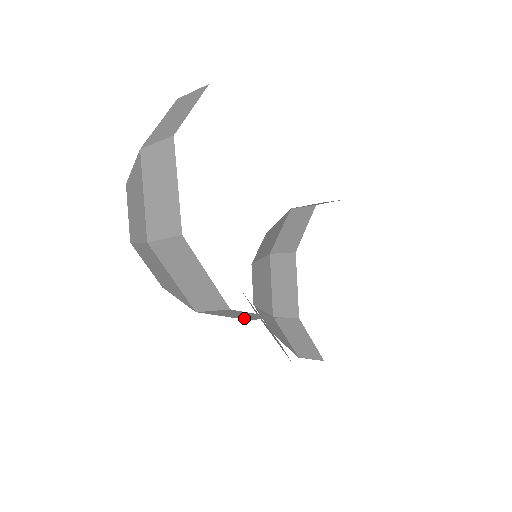
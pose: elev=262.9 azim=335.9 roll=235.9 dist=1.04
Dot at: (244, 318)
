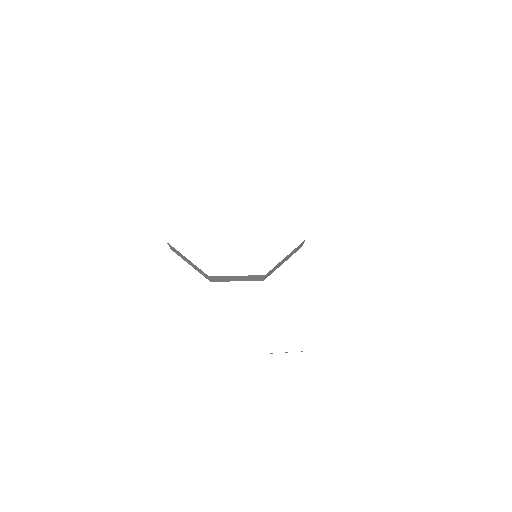
Dot at: (203, 275)
